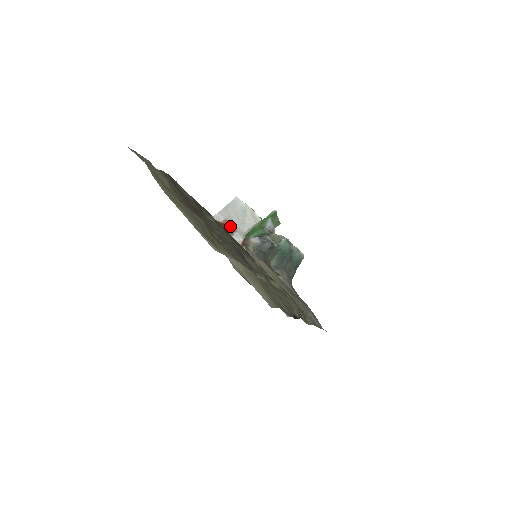
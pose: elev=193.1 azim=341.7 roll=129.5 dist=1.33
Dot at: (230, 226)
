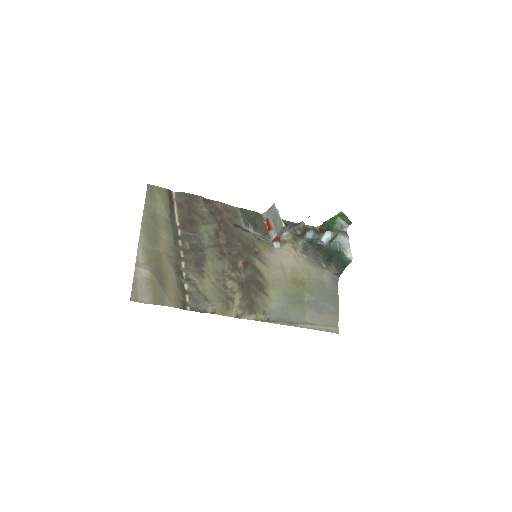
Dot at: (270, 224)
